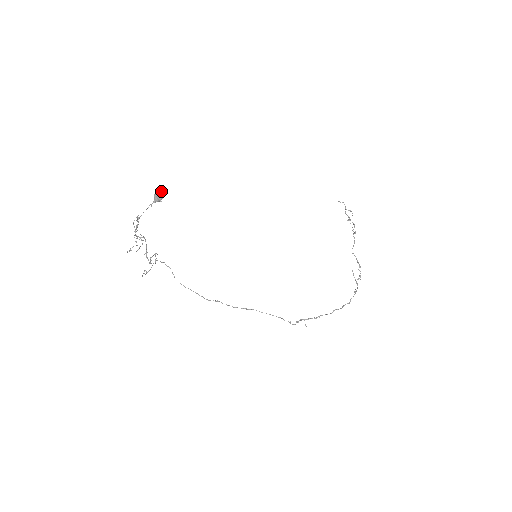
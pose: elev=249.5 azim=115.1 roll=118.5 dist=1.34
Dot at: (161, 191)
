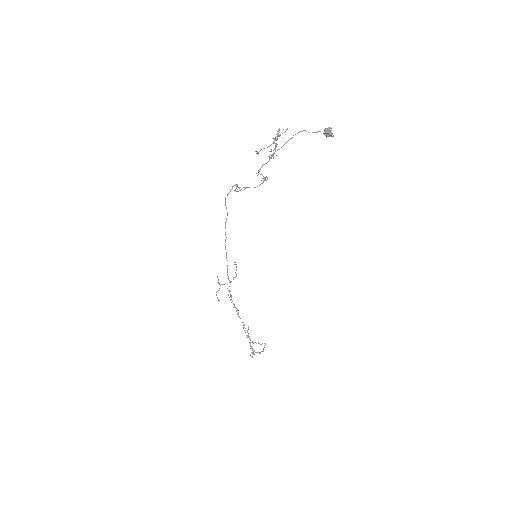
Dot at: occluded
